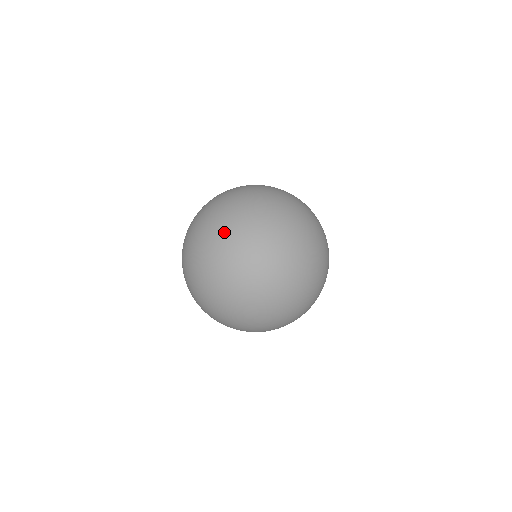
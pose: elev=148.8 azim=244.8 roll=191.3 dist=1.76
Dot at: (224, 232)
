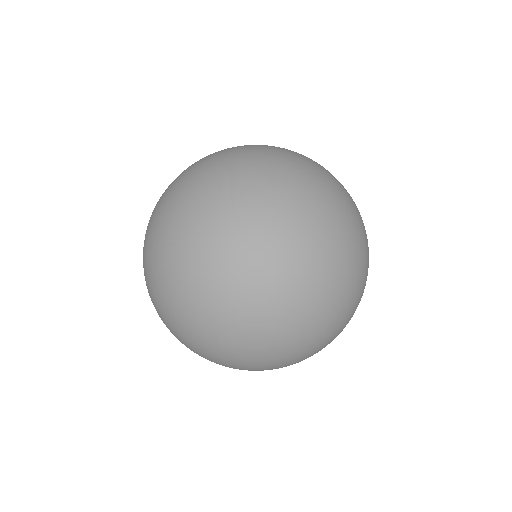
Dot at: (238, 344)
